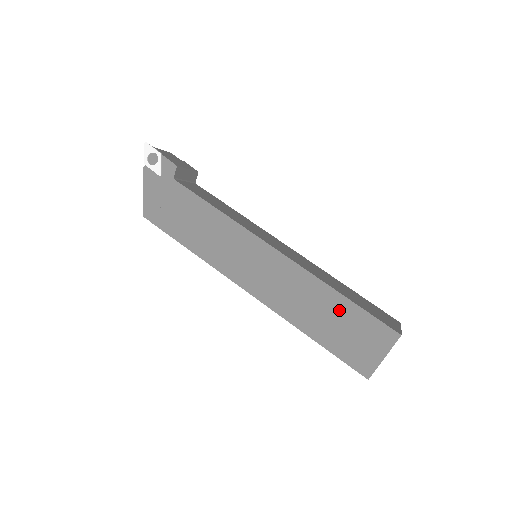
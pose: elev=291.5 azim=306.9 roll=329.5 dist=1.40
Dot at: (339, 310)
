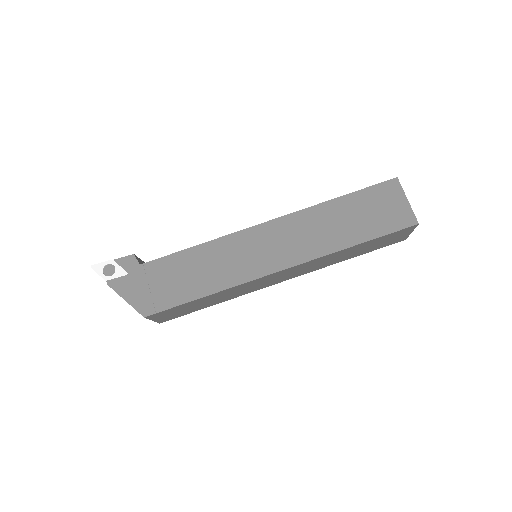
Dot at: (348, 208)
